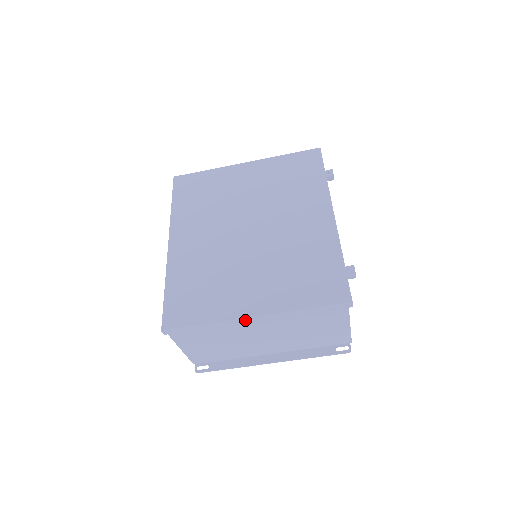
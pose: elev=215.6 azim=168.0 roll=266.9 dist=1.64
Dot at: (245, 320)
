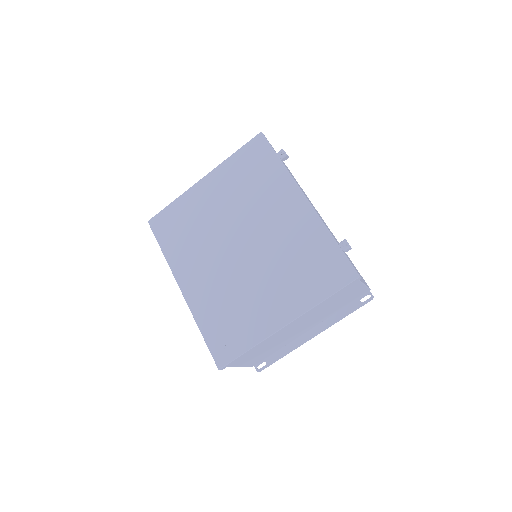
Dot at: (280, 330)
